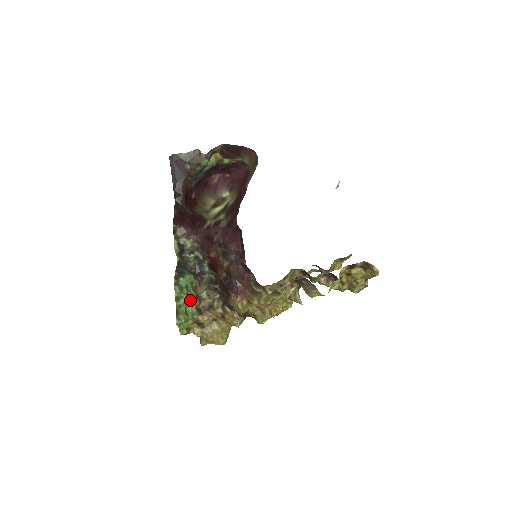
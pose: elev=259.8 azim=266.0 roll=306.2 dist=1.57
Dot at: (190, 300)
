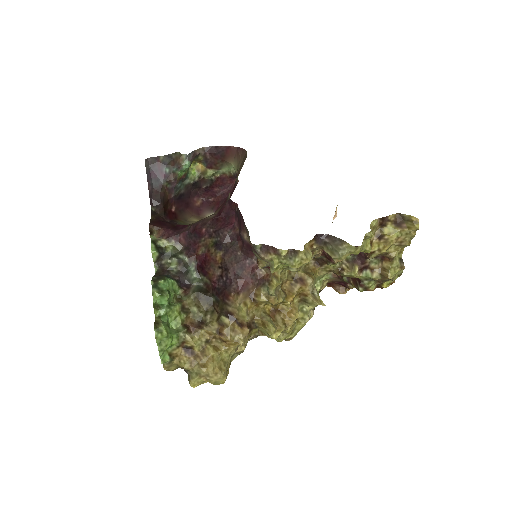
Dot at: (173, 311)
